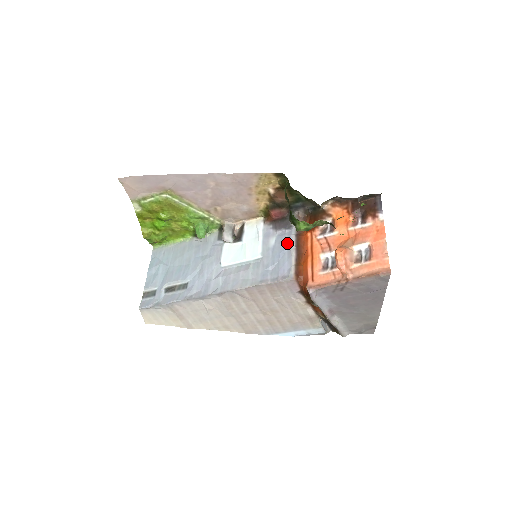
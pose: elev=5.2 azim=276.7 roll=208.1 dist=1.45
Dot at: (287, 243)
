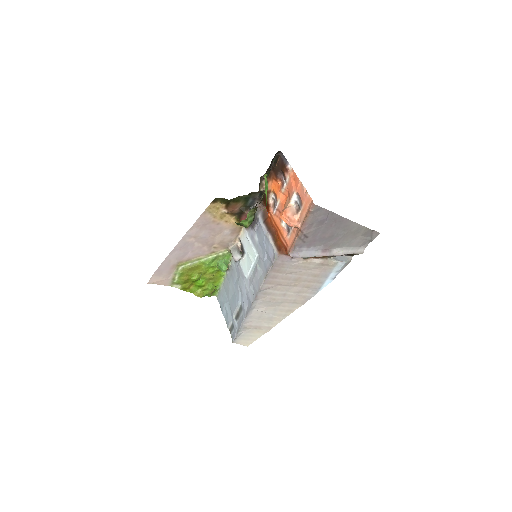
Dot at: (262, 233)
